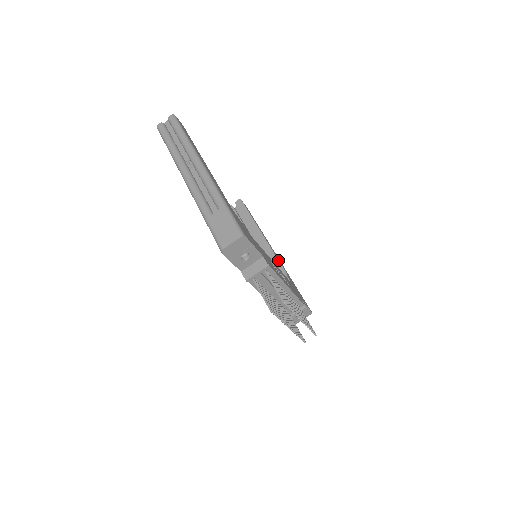
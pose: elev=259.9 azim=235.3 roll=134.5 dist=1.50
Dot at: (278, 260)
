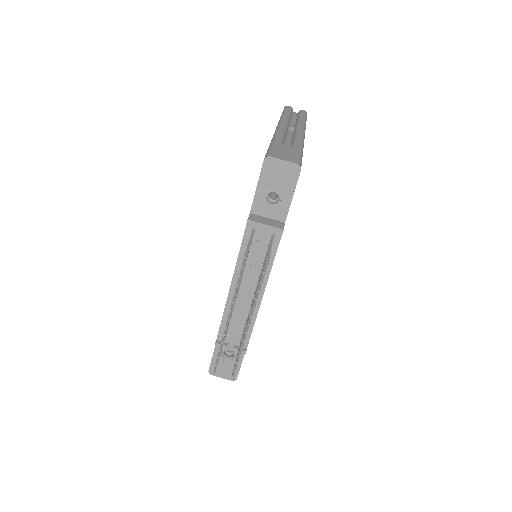
Dot at: occluded
